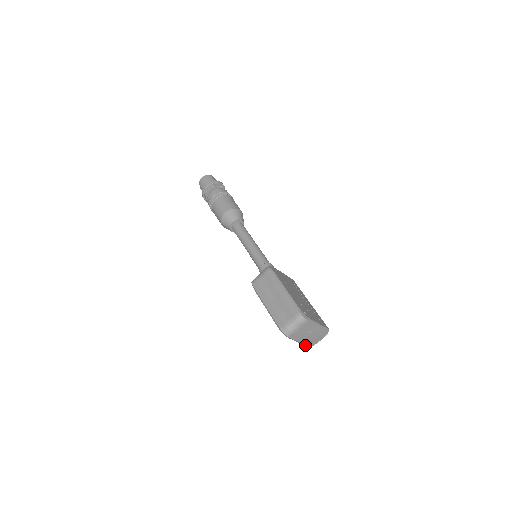
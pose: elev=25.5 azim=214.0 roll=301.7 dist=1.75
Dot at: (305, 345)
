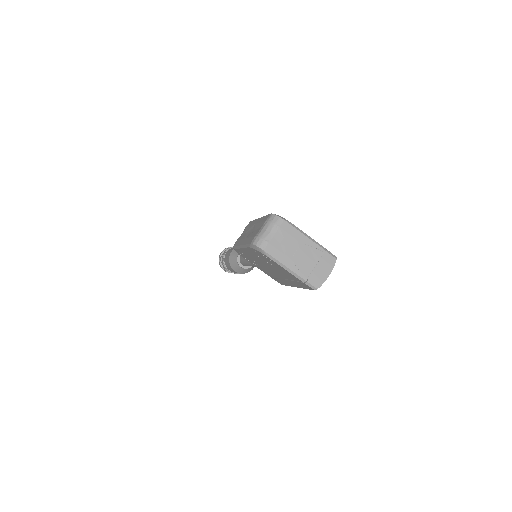
Dot at: (305, 284)
